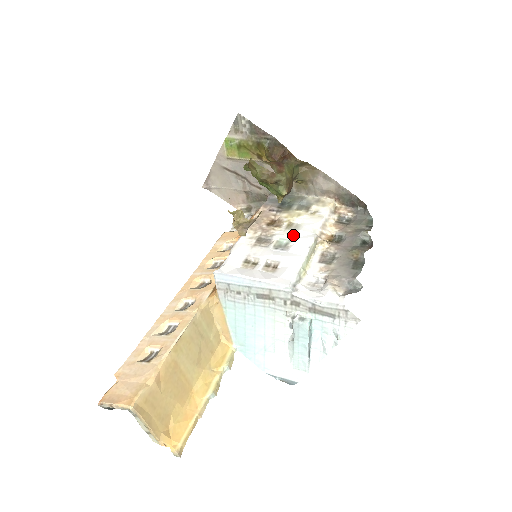
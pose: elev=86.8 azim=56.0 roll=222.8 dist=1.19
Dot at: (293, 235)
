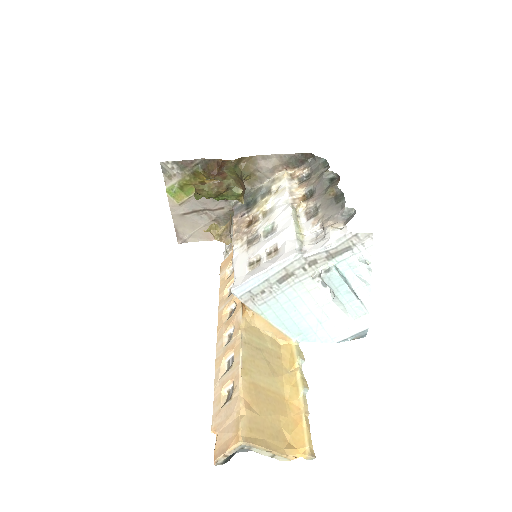
Dot at: (272, 218)
